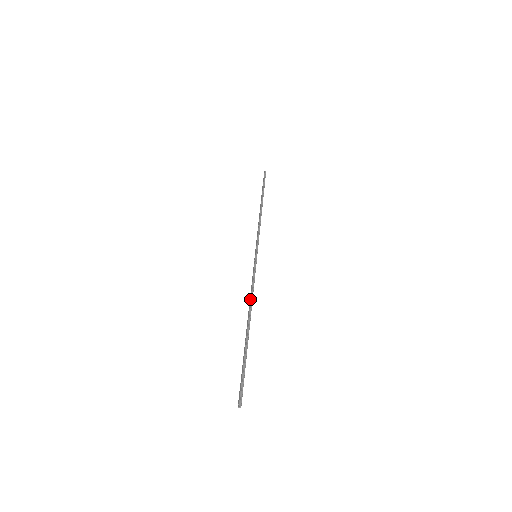
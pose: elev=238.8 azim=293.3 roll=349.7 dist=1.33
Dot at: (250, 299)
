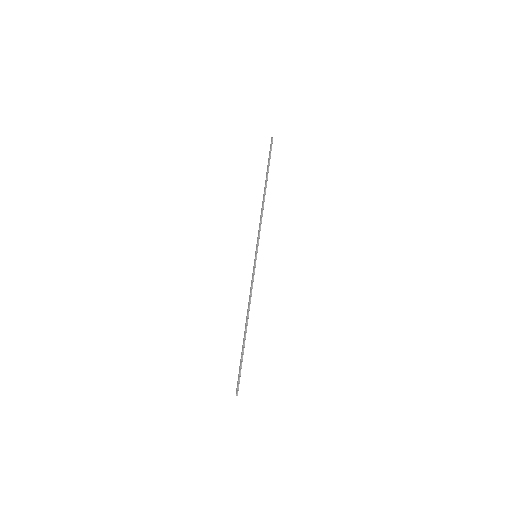
Dot at: (249, 304)
